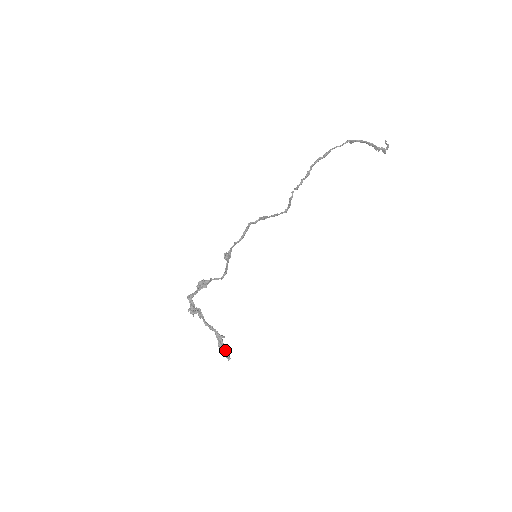
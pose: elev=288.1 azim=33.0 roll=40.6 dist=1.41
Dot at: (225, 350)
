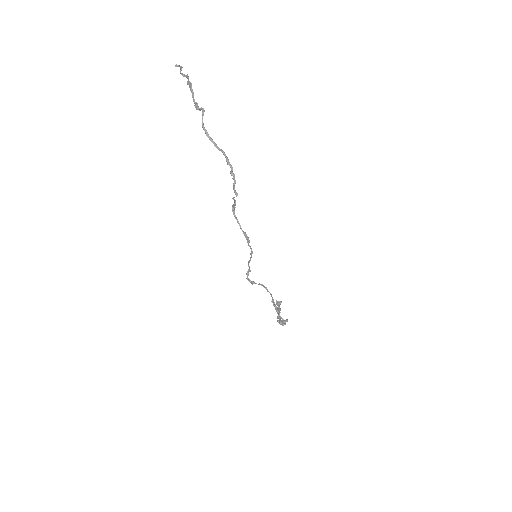
Dot at: (280, 304)
